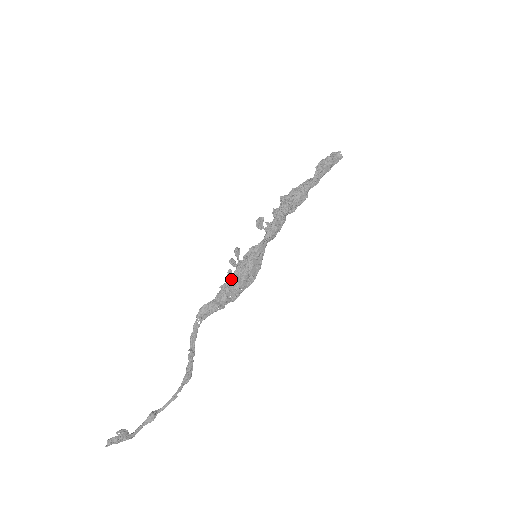
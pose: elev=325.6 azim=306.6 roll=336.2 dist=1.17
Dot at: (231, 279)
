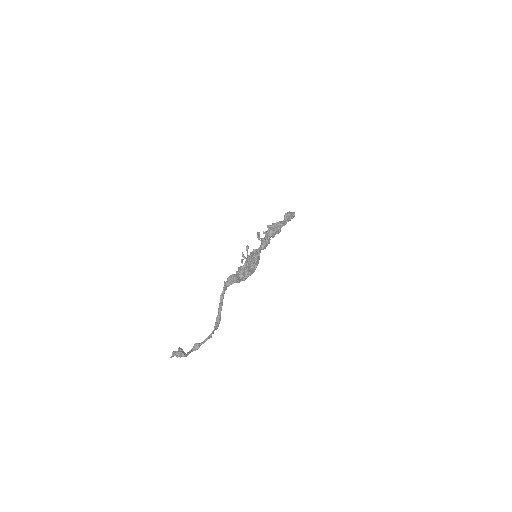
Dot at: (246, 264)
